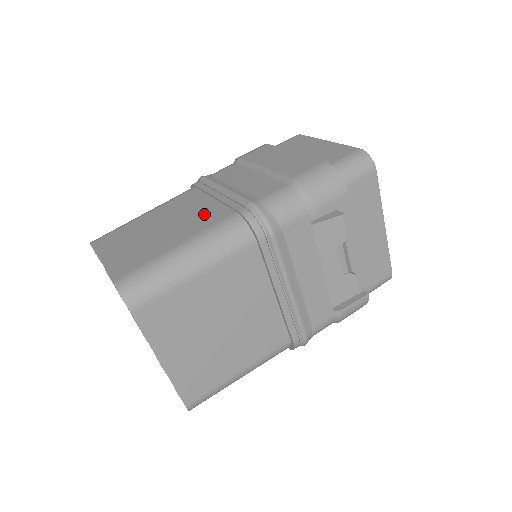
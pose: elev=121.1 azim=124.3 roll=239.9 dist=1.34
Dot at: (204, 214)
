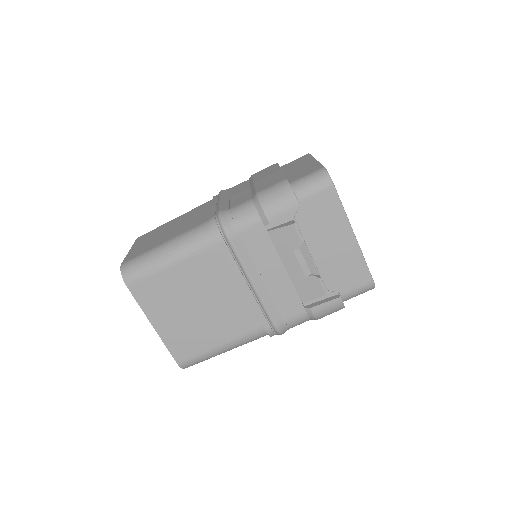
Dot at: (196, 220)
